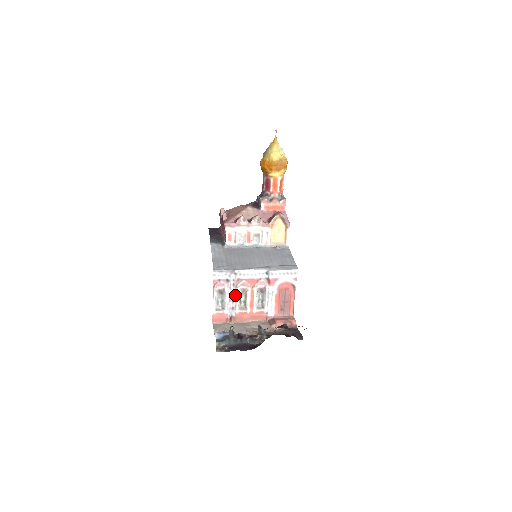
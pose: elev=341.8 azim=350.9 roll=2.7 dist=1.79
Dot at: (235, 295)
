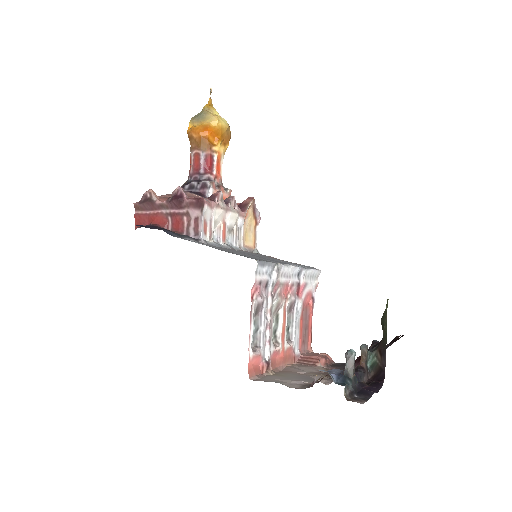
Dot at: (271, 316)
